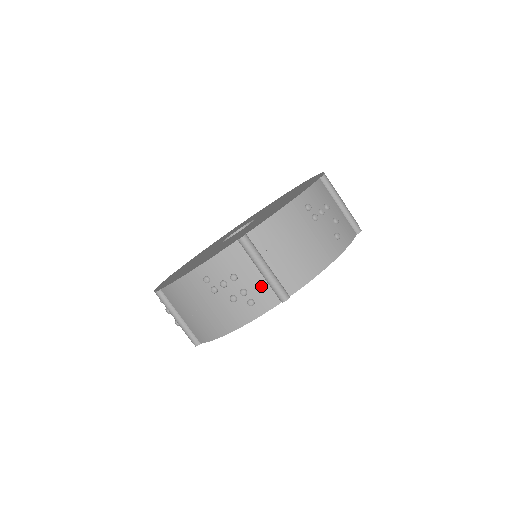
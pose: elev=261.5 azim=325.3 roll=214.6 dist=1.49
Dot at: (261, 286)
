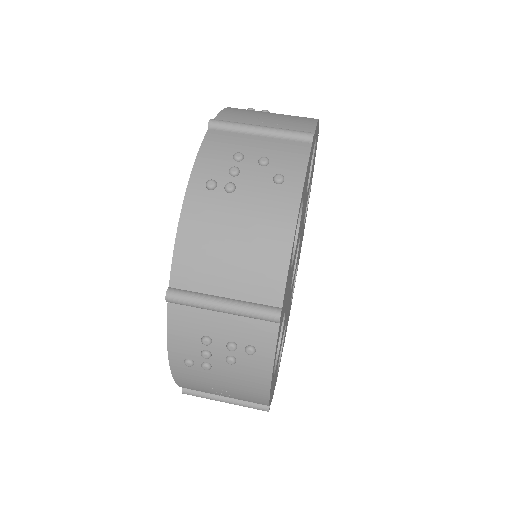
Dot at: (241, 325)
